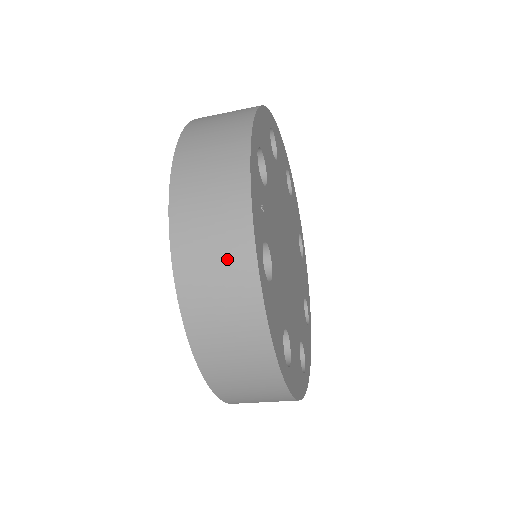
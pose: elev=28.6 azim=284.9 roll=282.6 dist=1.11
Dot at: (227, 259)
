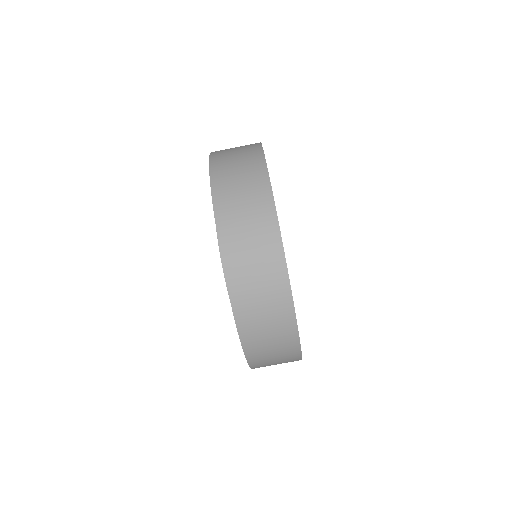
Dot at: occluded
